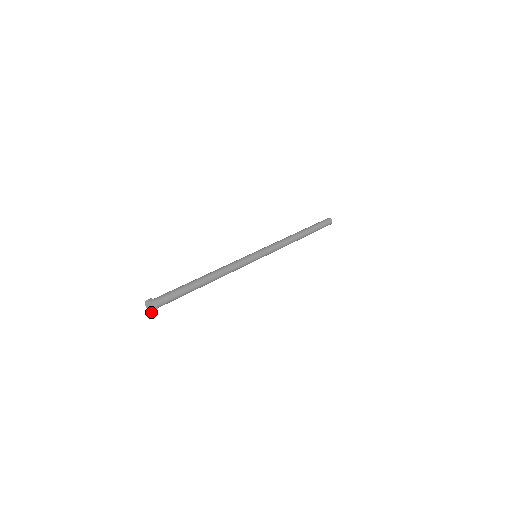
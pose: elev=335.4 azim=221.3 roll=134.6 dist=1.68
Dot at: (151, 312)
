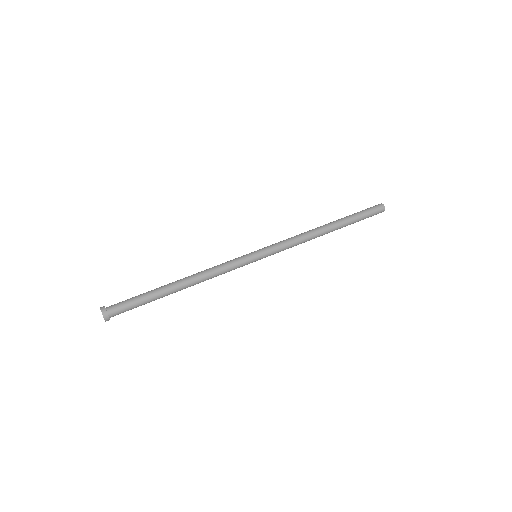
Dot at: occluded
